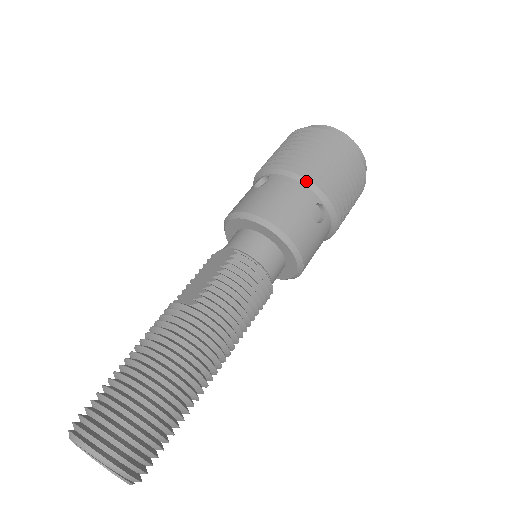
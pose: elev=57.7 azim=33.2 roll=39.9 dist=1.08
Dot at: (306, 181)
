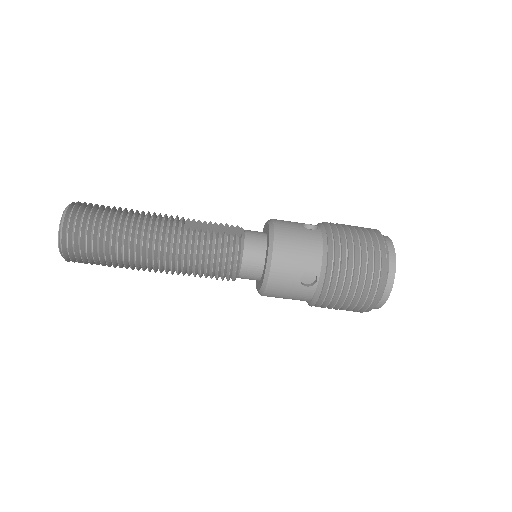
Dot at: (326, 255)
